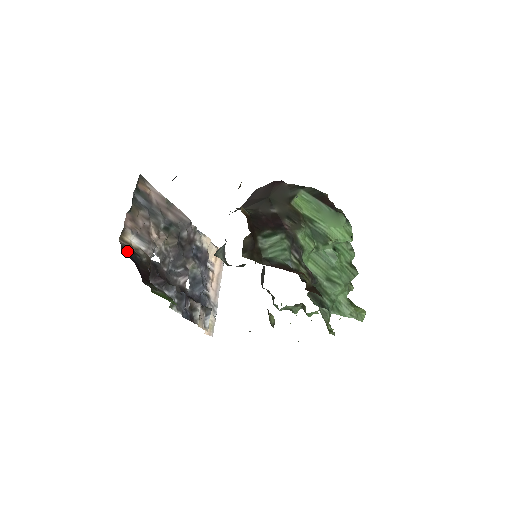
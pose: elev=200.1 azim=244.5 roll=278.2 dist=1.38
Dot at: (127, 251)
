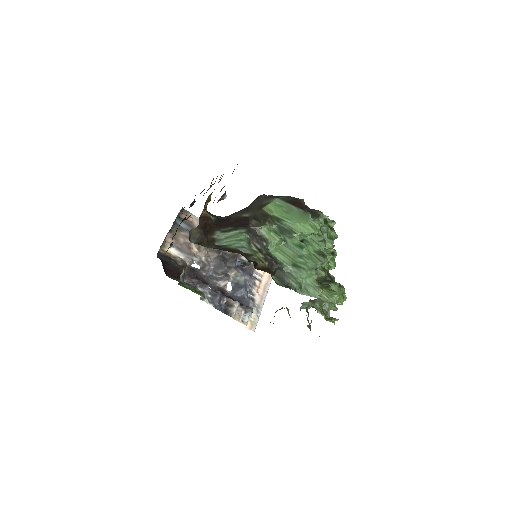
Dot at: (164, 257)
